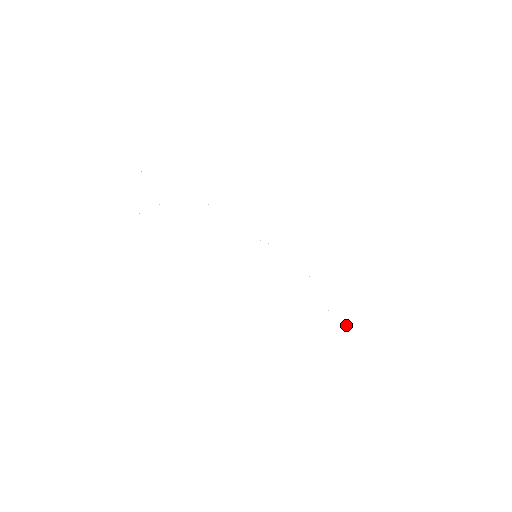
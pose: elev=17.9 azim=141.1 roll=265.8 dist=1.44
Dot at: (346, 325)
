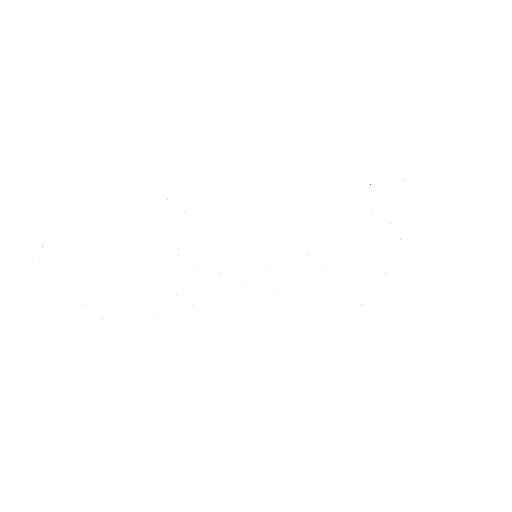
Dot at: occluded
